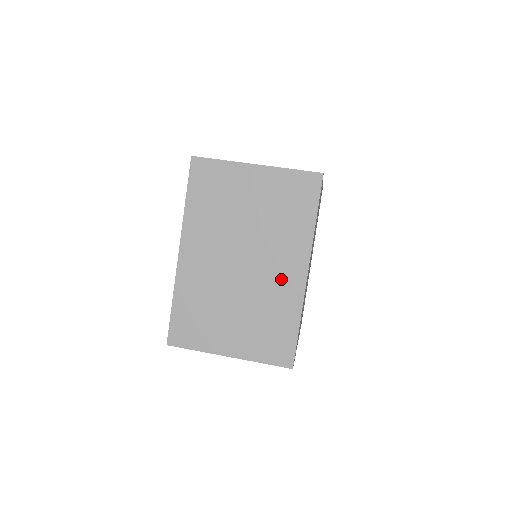
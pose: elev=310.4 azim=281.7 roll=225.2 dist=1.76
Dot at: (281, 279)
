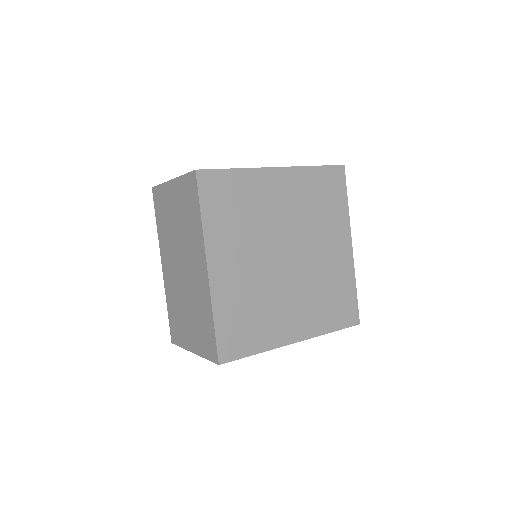
Dot at: (198, 278)
